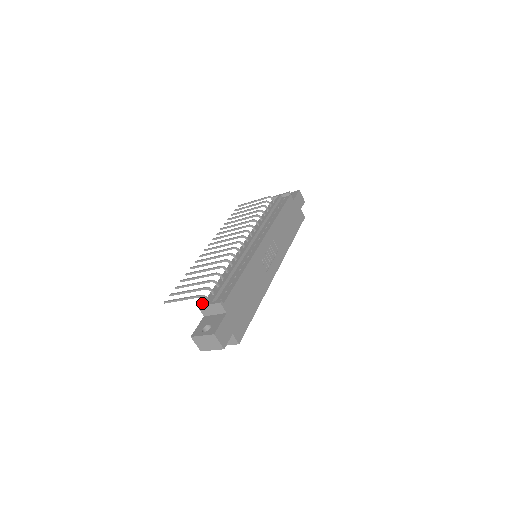
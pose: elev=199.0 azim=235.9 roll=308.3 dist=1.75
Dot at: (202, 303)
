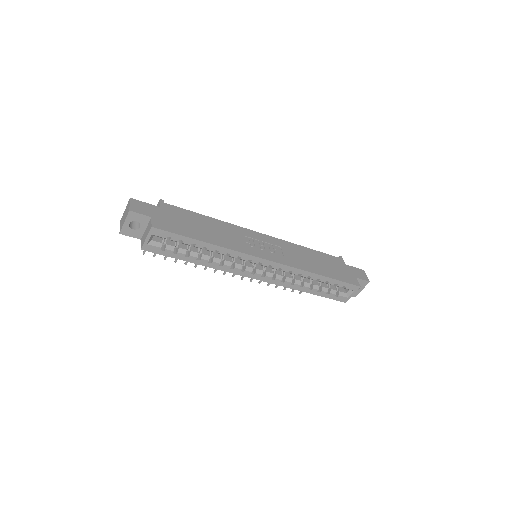
Dot at: occluded
